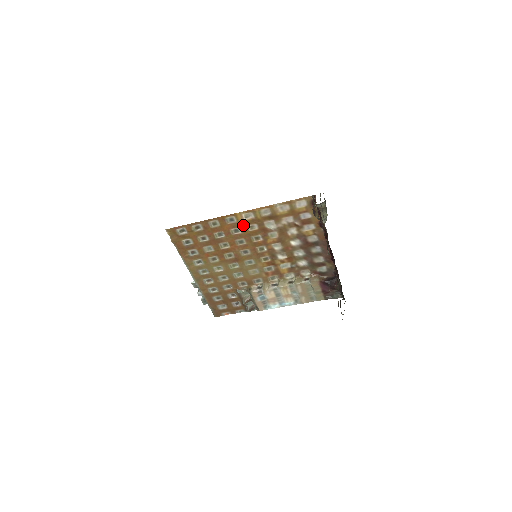
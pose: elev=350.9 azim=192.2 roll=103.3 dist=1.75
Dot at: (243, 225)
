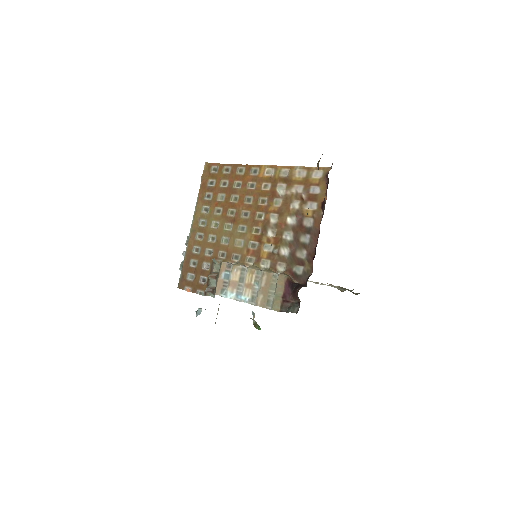
Dot at: (260, 181)
